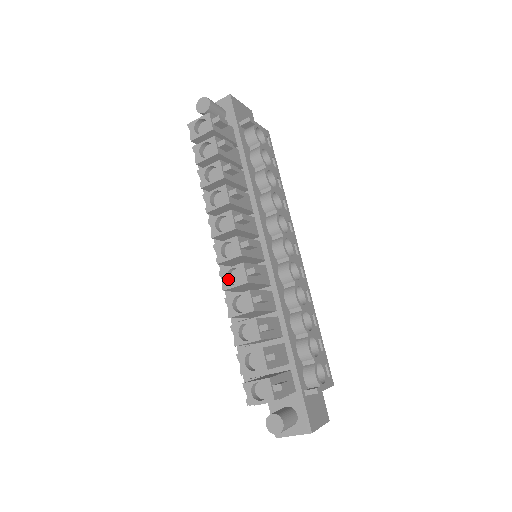
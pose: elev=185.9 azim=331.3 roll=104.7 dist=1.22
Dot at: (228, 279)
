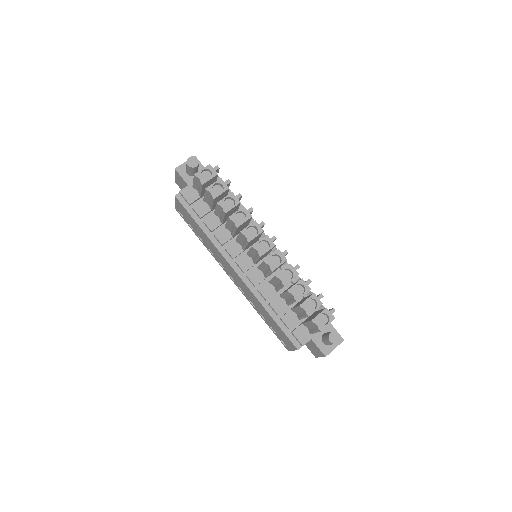
Dot at: (271, 264)
